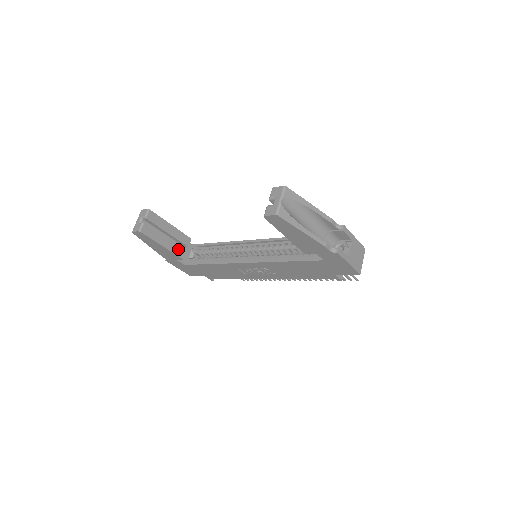
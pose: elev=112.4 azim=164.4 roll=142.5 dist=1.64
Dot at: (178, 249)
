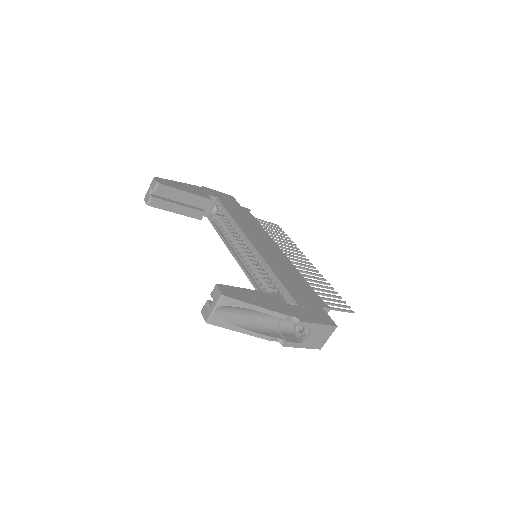
Dot at: (194, 212)
